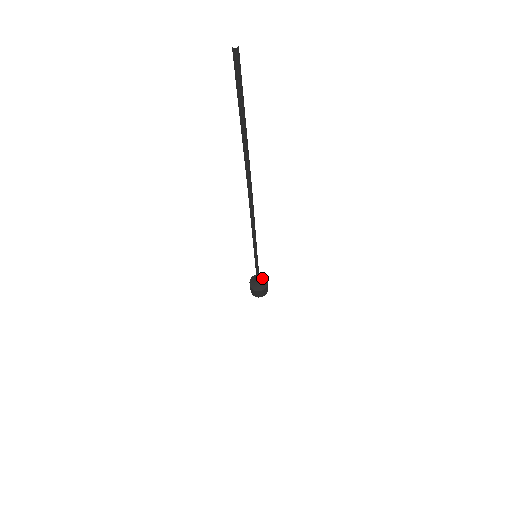
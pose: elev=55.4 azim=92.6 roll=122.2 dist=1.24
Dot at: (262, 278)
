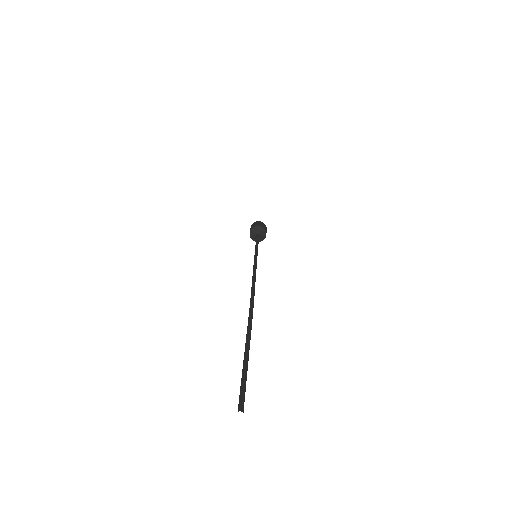
Dot at: (261, 231)
